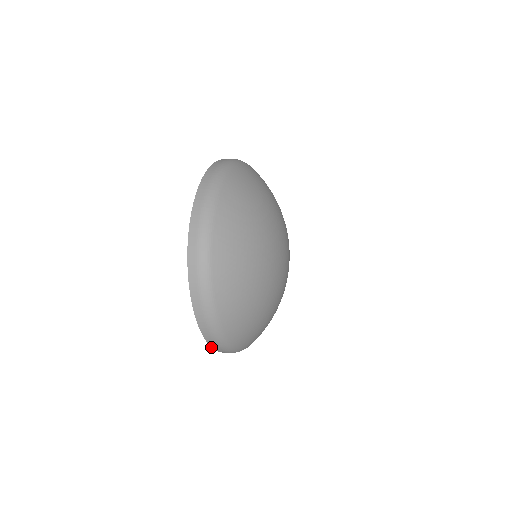
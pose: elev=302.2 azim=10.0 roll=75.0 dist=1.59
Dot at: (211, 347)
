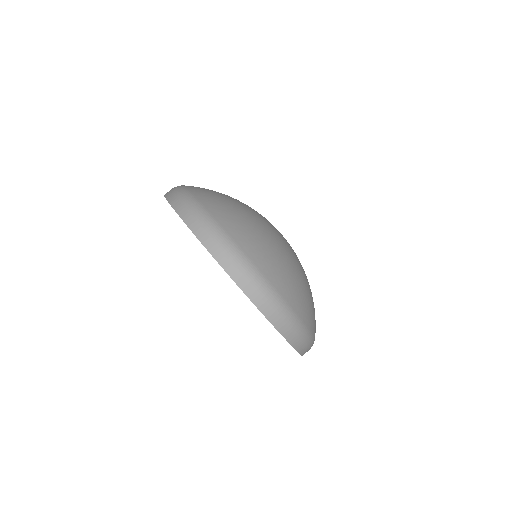
Dot at: occluded
